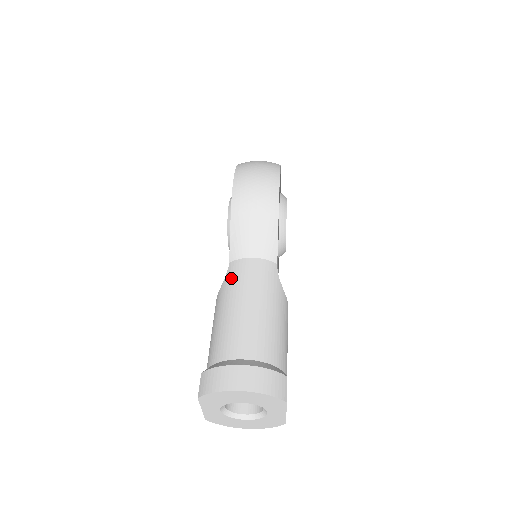
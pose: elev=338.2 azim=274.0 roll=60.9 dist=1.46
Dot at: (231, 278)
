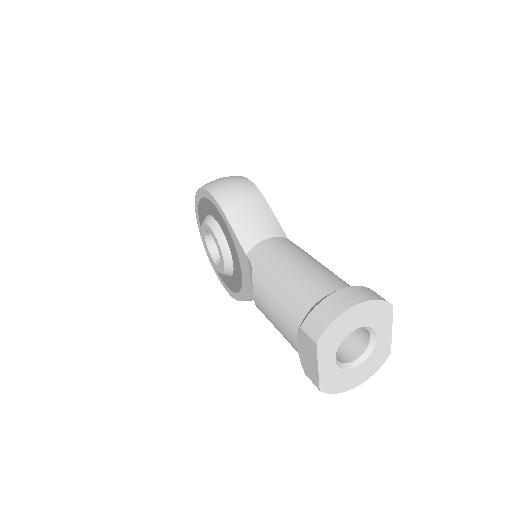
Dot at: (259, 260)
